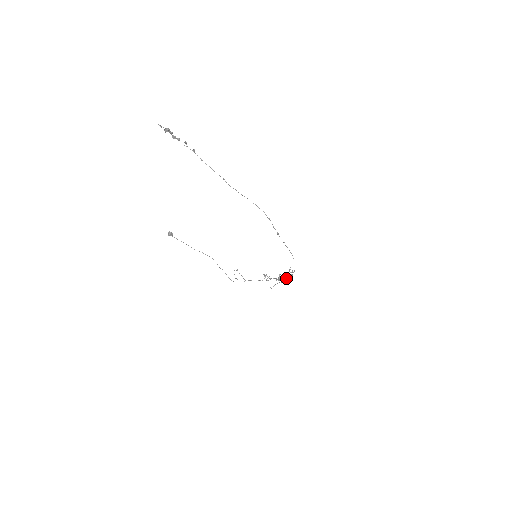
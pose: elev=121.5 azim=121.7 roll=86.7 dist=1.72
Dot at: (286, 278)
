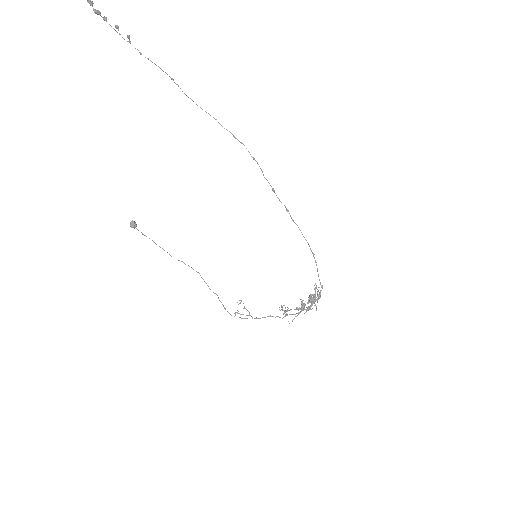
Dot at: (310, 300)
